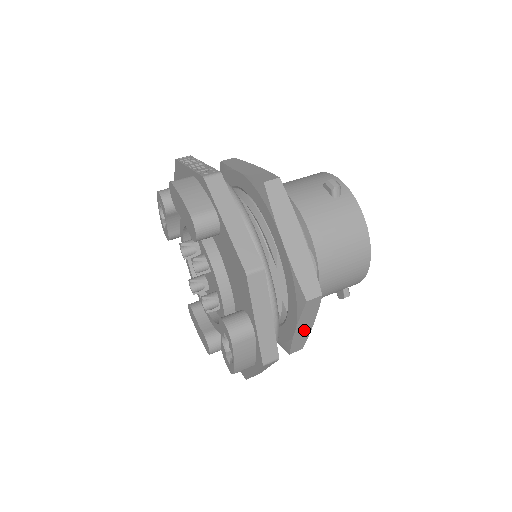
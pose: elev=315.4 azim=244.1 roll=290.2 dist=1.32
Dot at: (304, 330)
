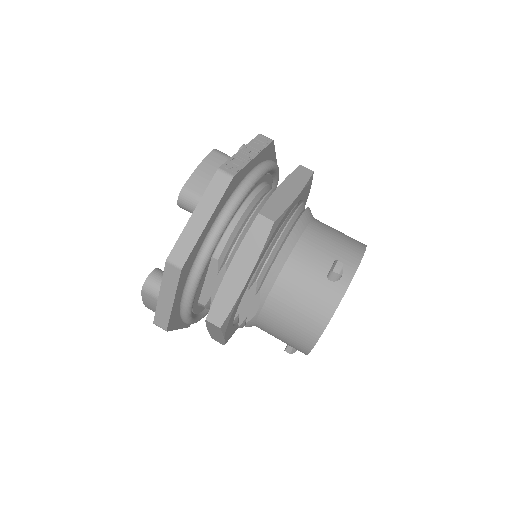
Dot at: (217, 335)
